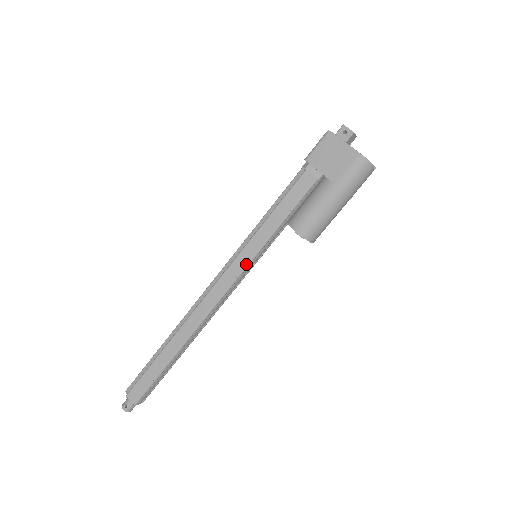
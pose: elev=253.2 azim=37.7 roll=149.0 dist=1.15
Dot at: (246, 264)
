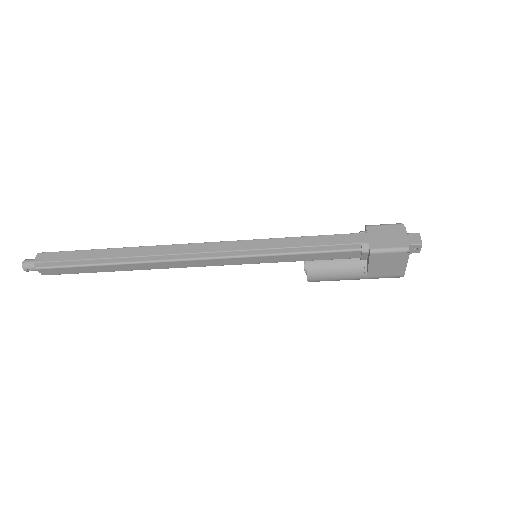
Dot at: occluded
